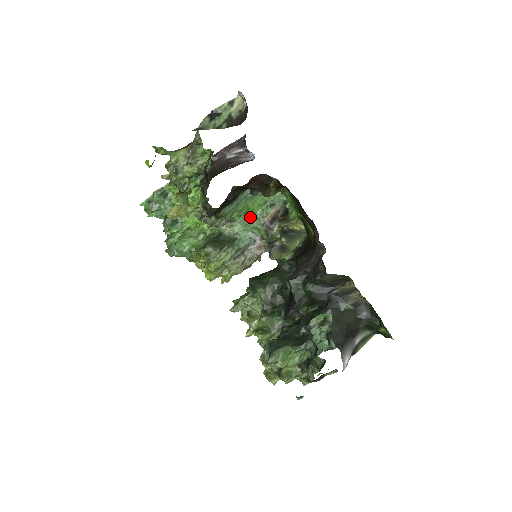
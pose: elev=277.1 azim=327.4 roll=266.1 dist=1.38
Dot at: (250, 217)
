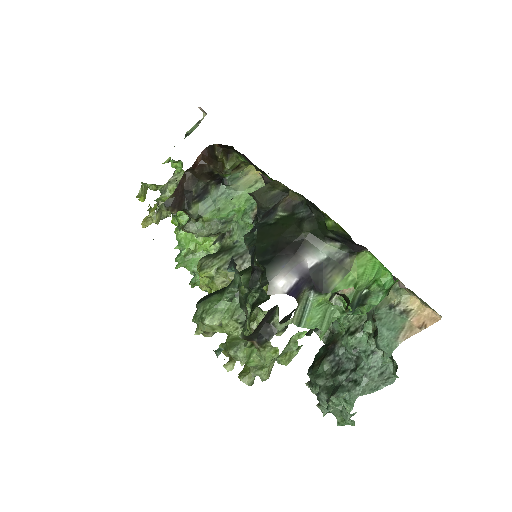
Dot at: (241, 217)
